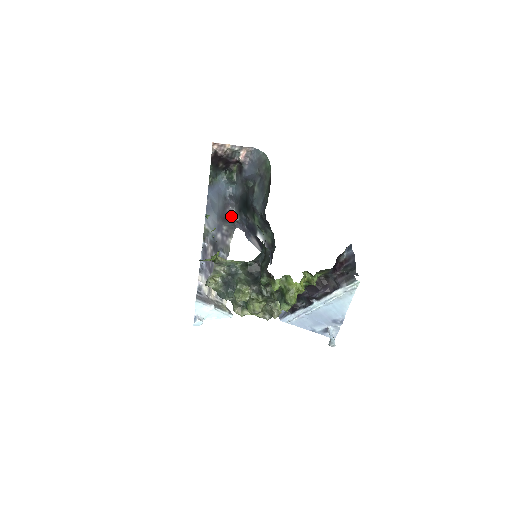
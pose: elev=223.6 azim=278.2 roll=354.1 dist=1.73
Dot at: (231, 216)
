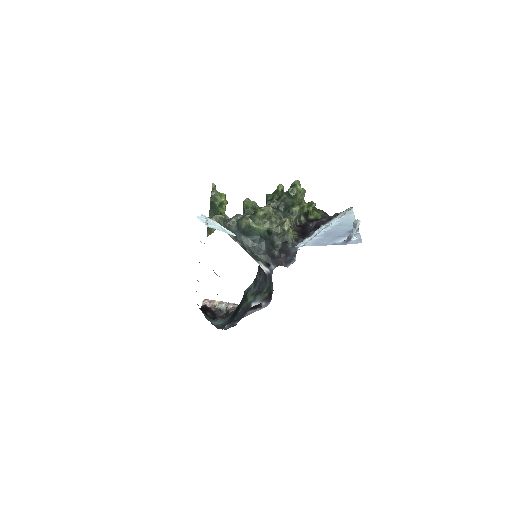
Dot at: occluded
